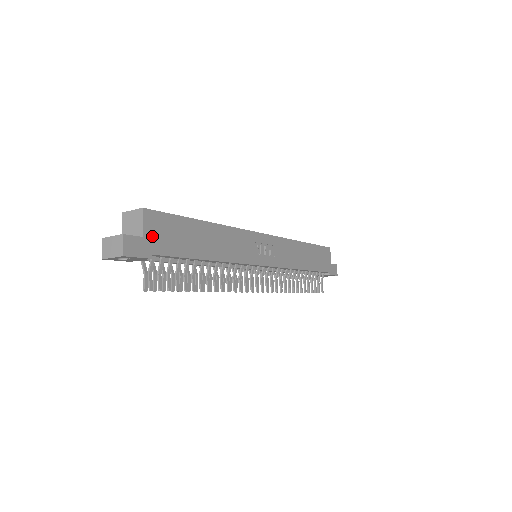
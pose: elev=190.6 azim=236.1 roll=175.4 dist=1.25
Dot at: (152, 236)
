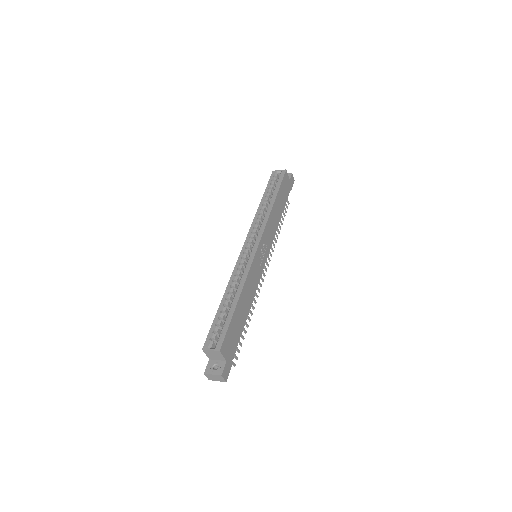
Dot at: (228, 354)
